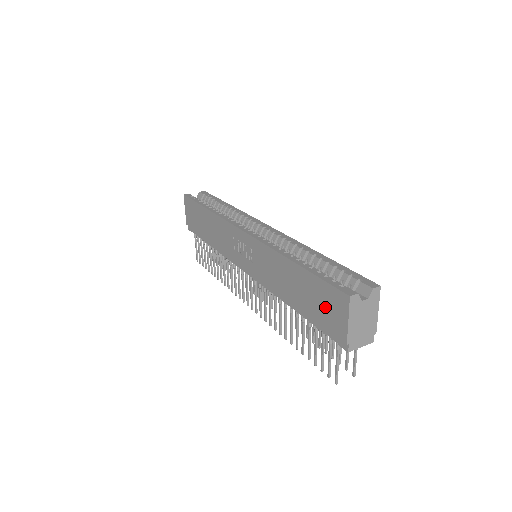
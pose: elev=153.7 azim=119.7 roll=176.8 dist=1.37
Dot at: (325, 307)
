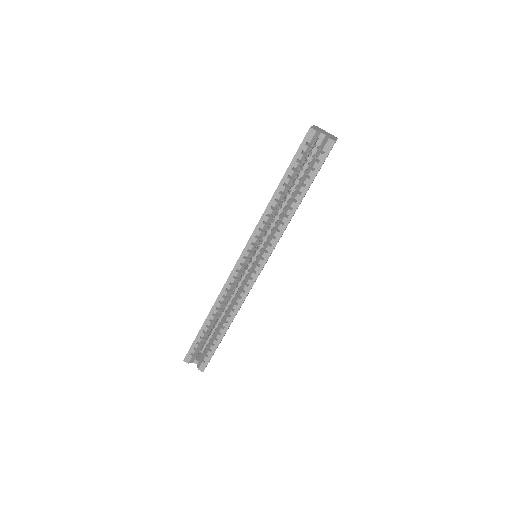
Dot at: occluded
